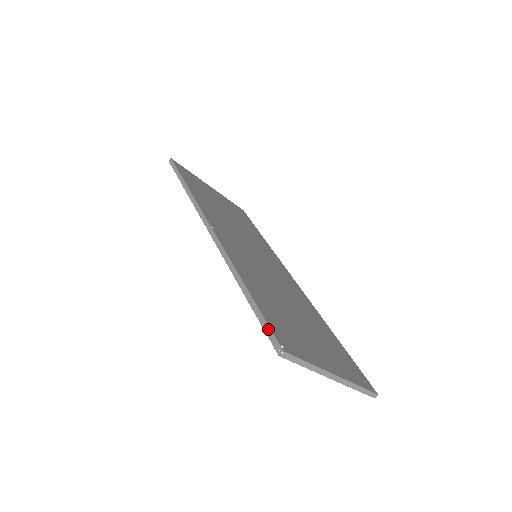
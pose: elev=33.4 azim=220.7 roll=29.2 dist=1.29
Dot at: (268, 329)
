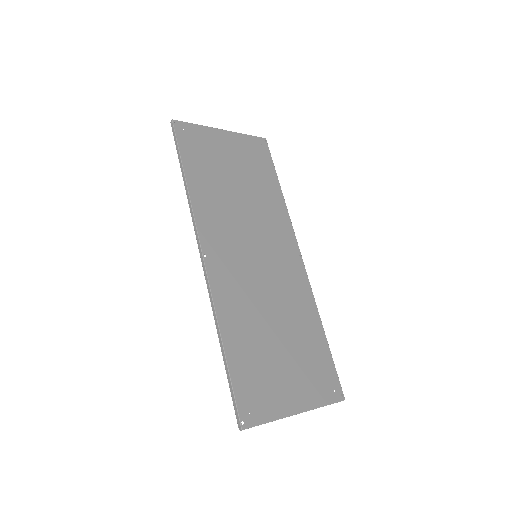
Dot at: (234, 403)
